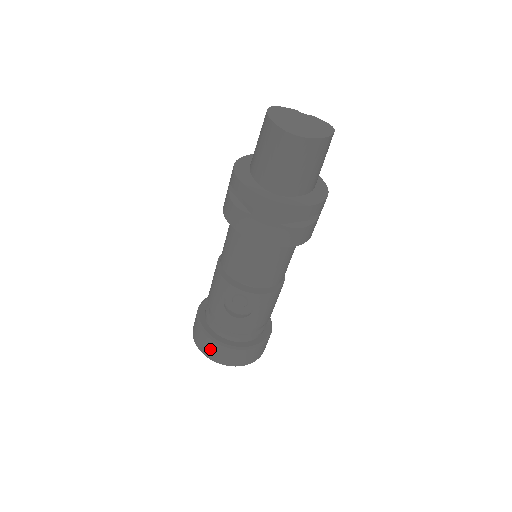
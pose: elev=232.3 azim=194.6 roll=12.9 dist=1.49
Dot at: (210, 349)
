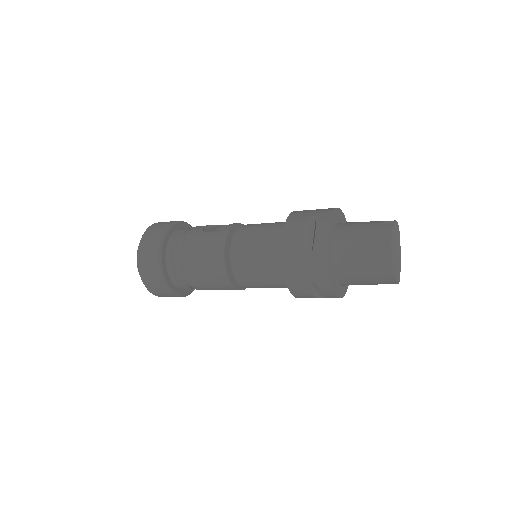
Dot at: occluded
